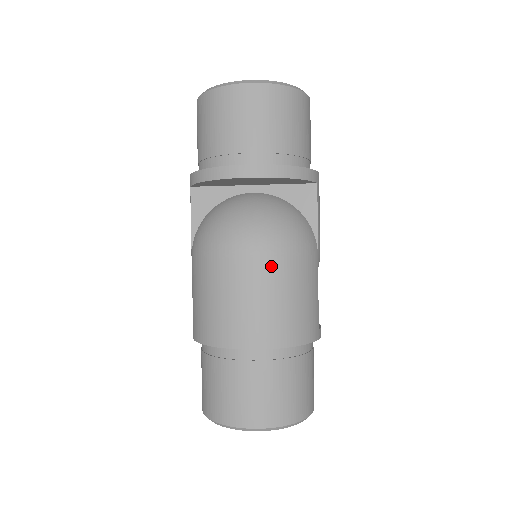
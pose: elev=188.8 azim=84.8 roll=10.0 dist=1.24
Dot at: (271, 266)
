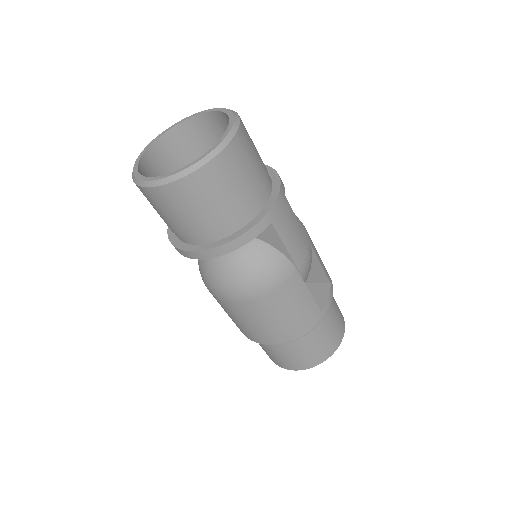
Dot at: (252, 306)
